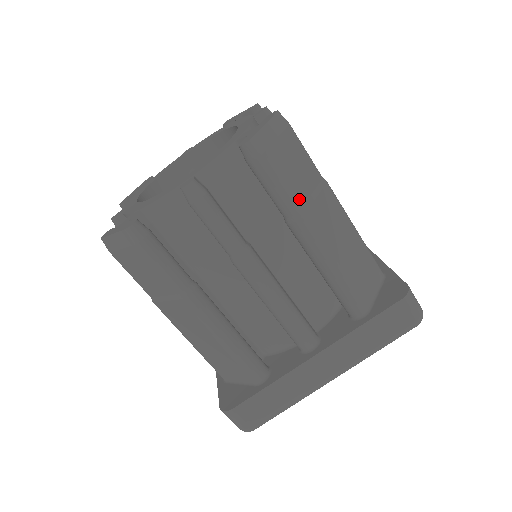
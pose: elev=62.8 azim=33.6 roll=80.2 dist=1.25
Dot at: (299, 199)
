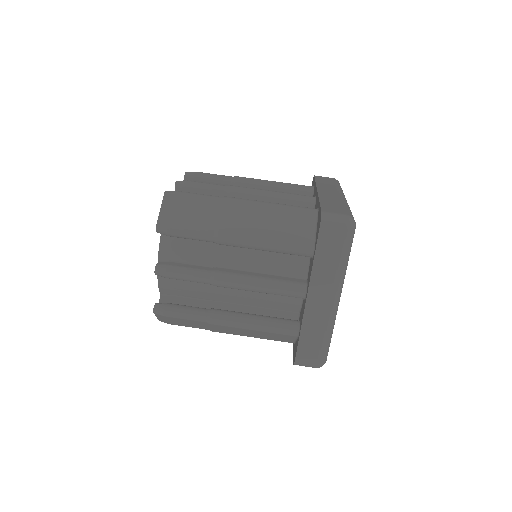
Dot at: (209, 228)
